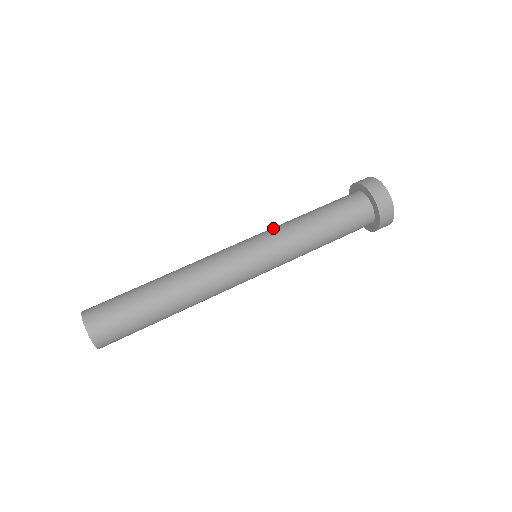
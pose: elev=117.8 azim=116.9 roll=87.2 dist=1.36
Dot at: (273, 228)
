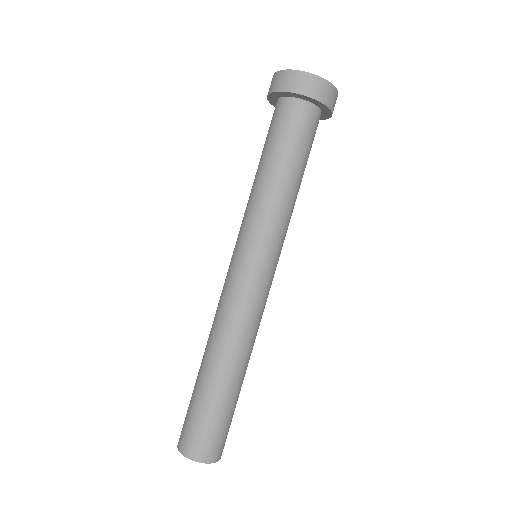
Dot at: (262, 224)
